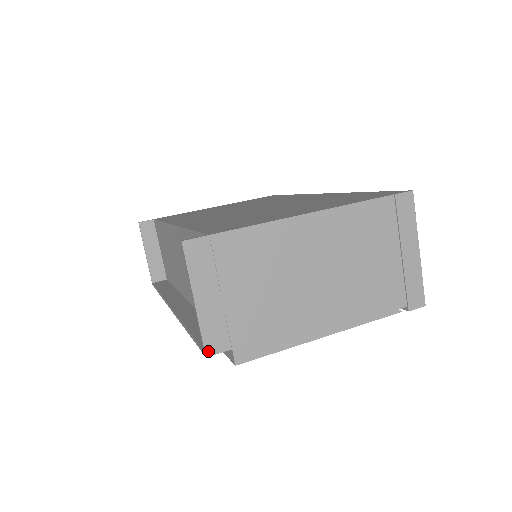
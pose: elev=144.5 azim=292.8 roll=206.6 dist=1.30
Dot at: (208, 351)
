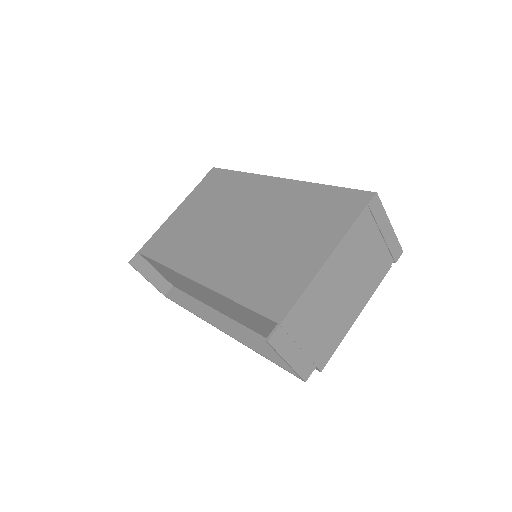
Dot at: (305, 379)
